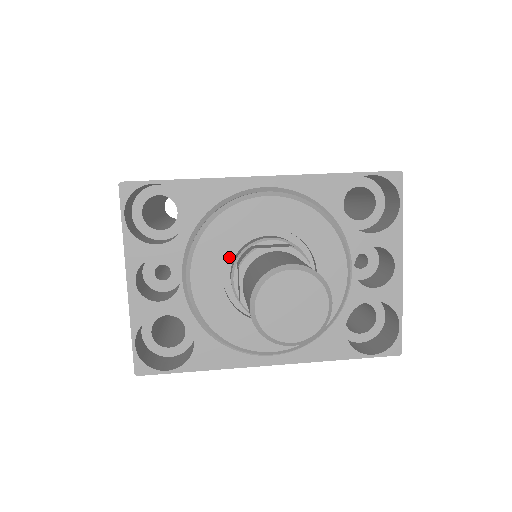
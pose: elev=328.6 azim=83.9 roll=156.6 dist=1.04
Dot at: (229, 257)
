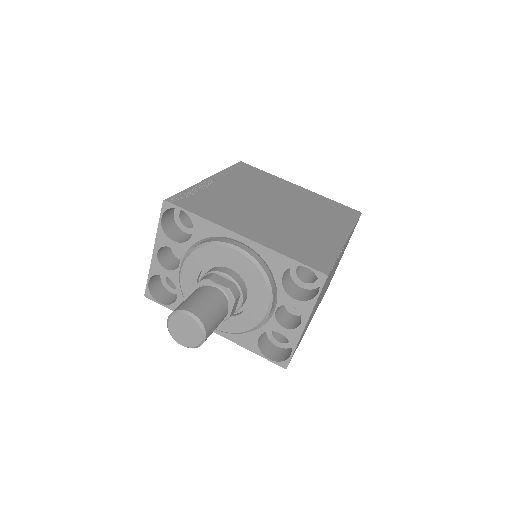
Dot at: (206, 268)
